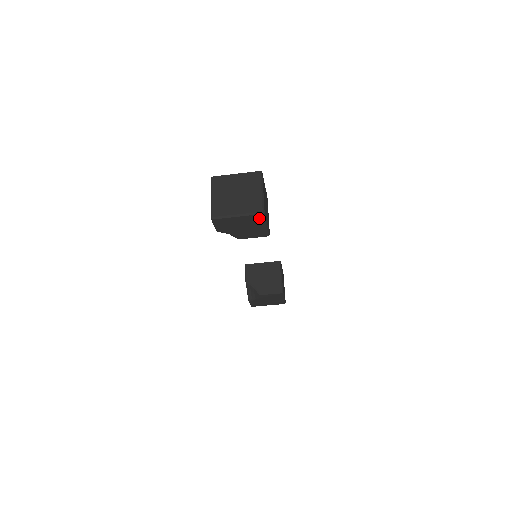
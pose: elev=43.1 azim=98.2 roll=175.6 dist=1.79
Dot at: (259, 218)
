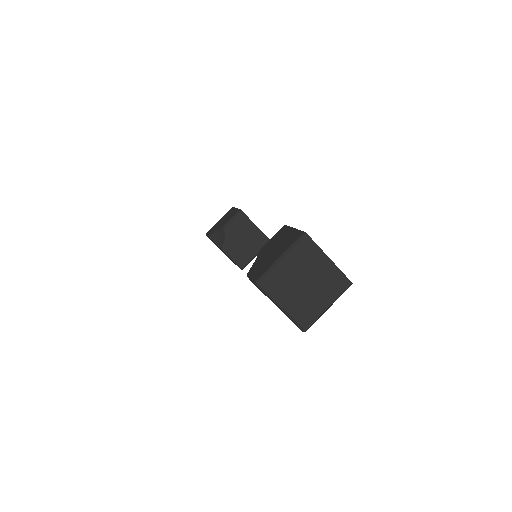
Dot at: occluded
